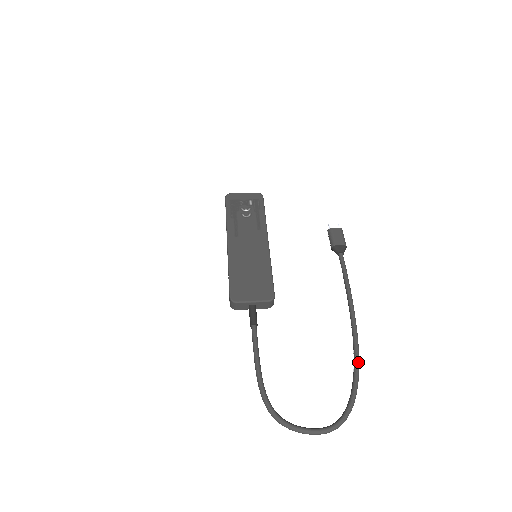
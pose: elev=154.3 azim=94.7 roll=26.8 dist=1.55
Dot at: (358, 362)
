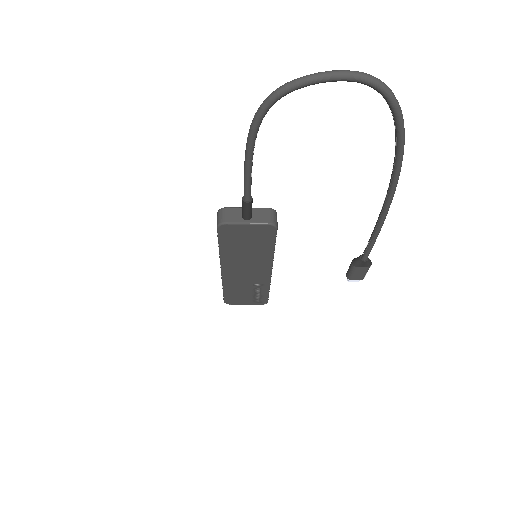
Dot at: occluded
